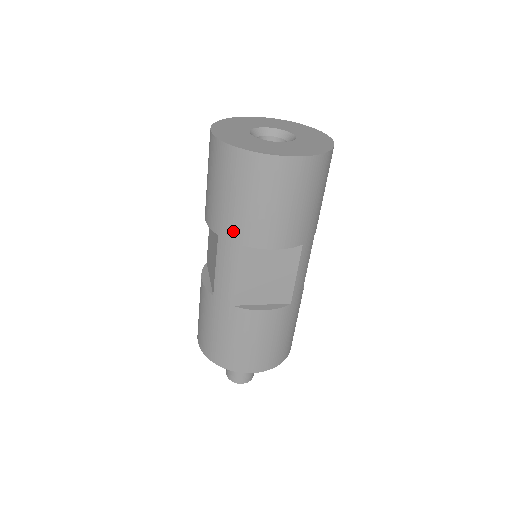
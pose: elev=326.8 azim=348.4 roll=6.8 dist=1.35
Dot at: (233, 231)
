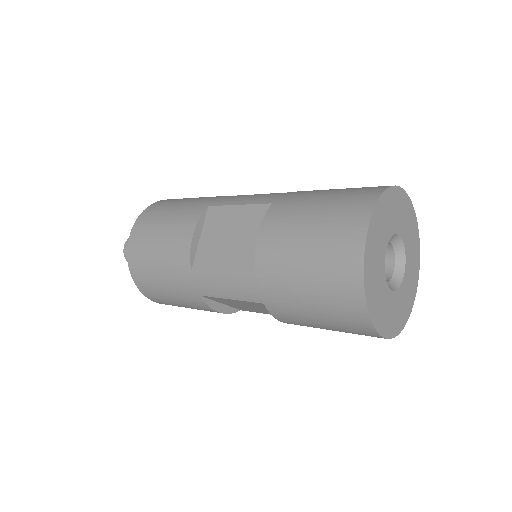
Dot at: (273, 297)
